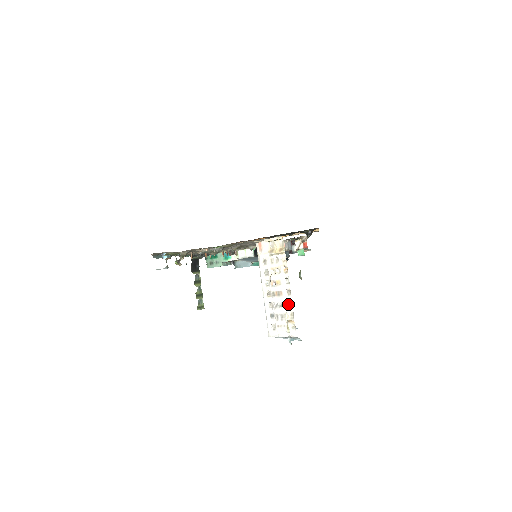
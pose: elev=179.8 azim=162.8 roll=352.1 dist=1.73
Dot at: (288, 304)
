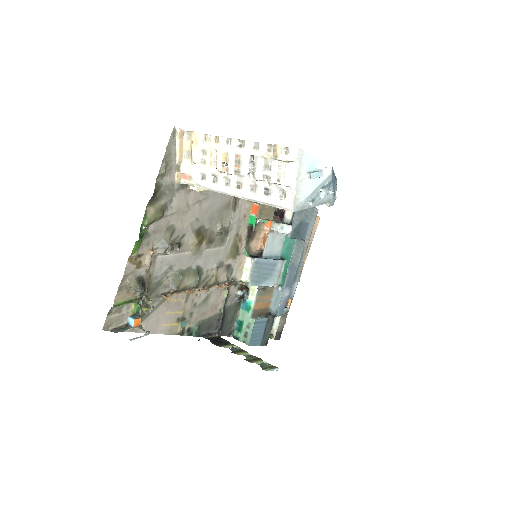
Dot at: (254, 150)
